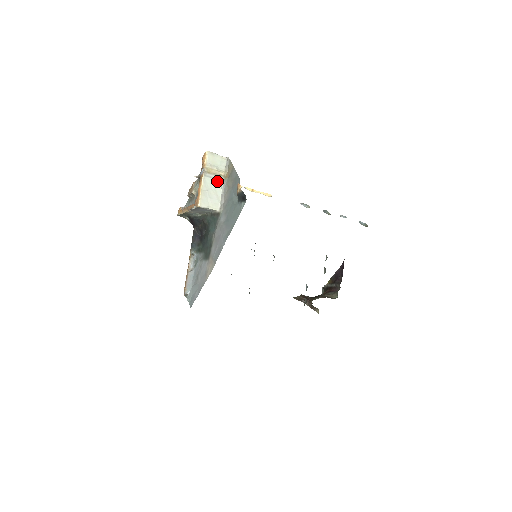
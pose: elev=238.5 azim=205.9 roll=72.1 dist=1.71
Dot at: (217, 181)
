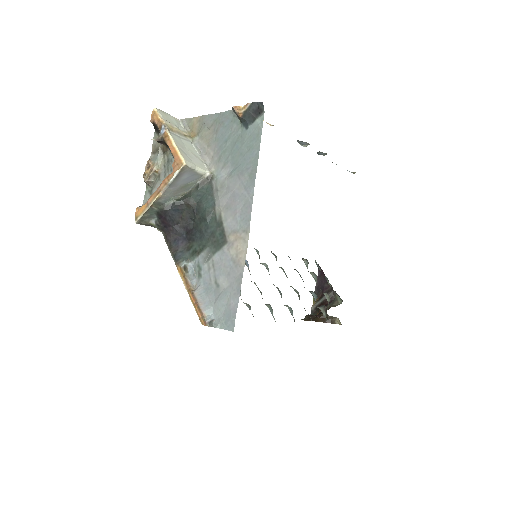
Dot at: (186, 141)
